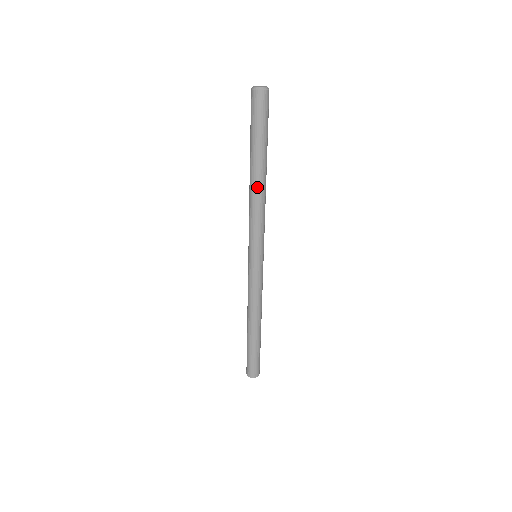
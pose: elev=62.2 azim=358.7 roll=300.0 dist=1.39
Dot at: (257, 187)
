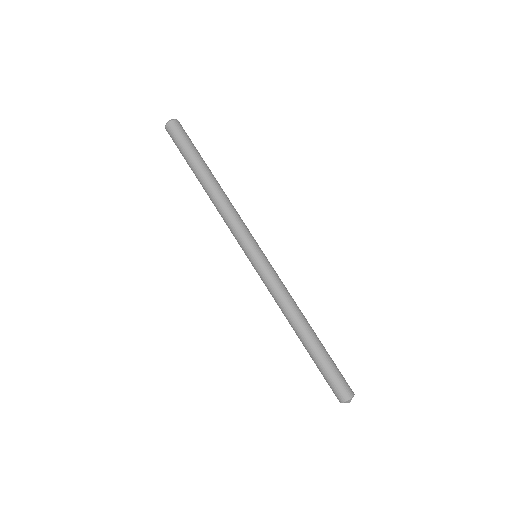
Dot at: (217, 188)
